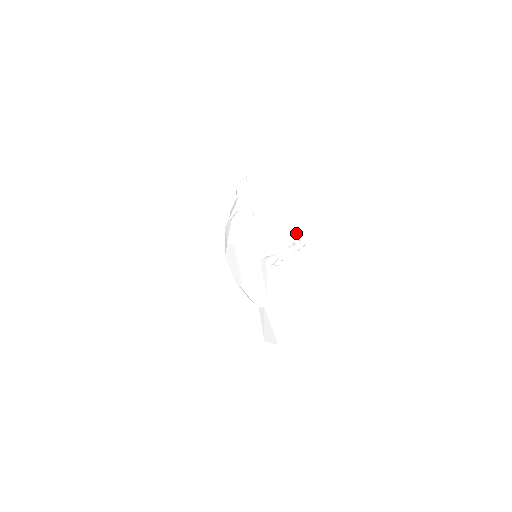
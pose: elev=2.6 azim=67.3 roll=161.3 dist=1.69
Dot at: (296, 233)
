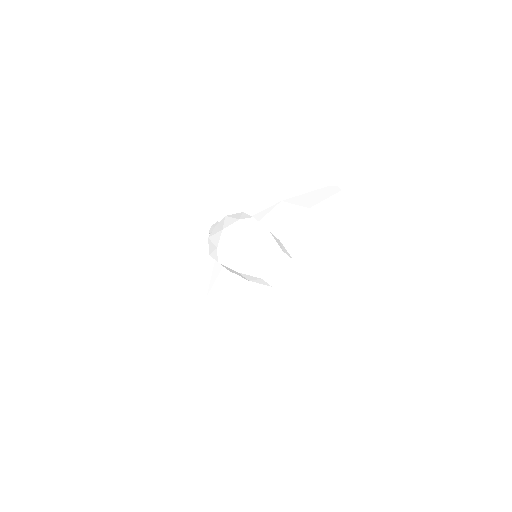
Dot at: (322, 196)
